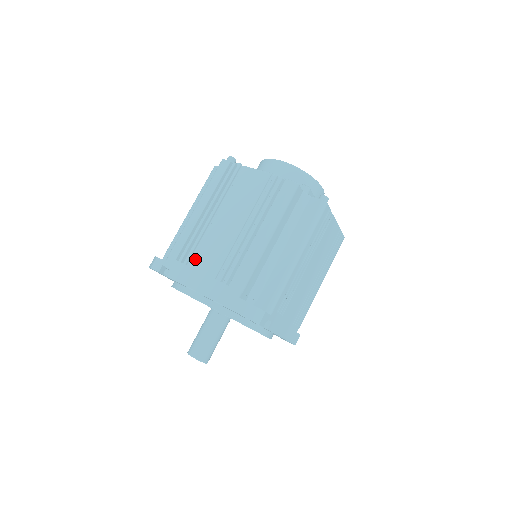
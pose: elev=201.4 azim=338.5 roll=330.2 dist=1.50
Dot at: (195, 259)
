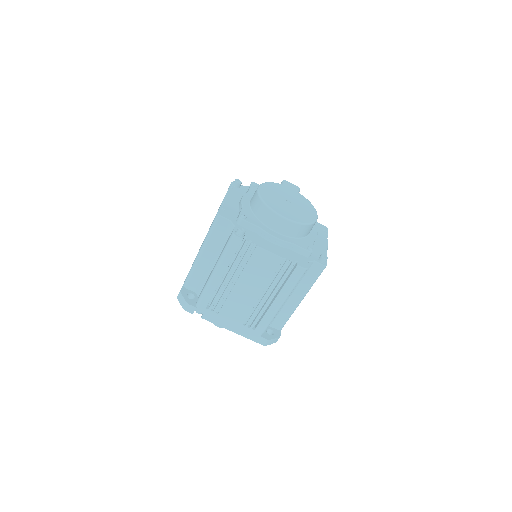
Dot at: (223, 311)
